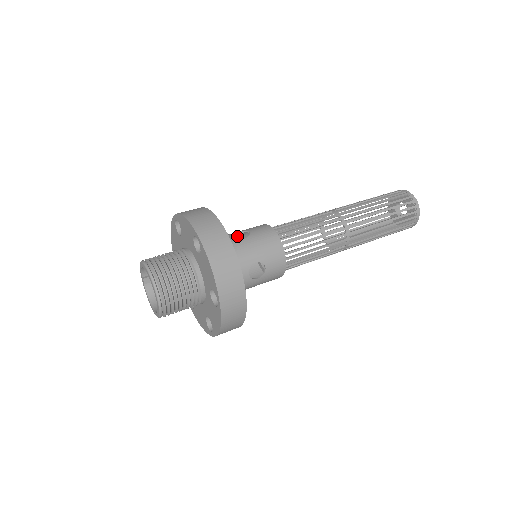
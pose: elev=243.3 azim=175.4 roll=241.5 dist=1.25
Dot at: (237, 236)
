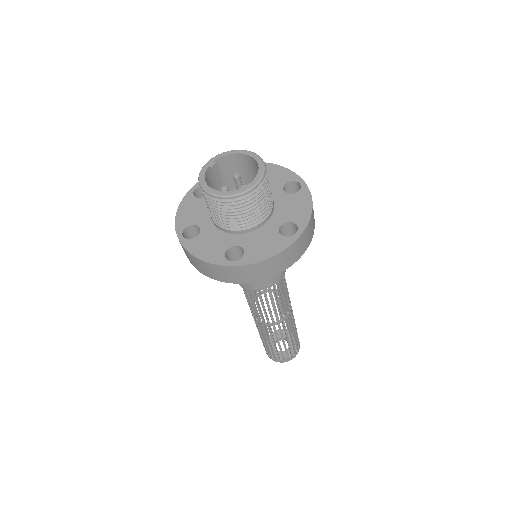
Dot at: occluded
